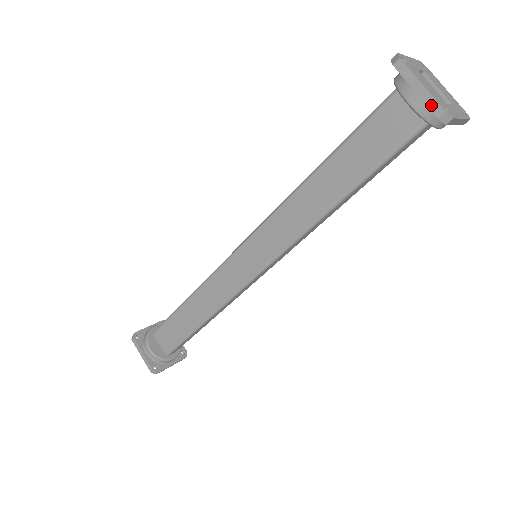
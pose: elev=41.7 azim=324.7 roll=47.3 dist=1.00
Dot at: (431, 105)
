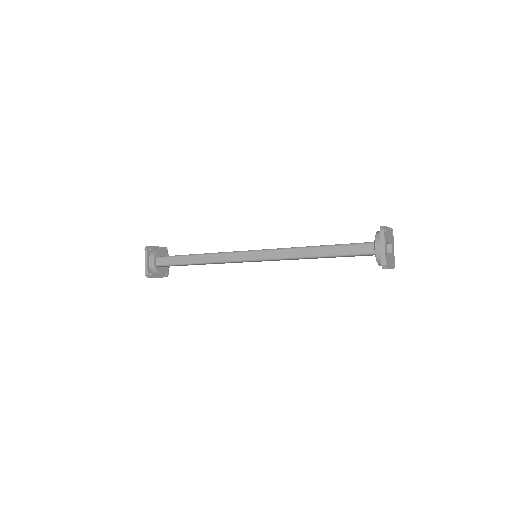
Dot at: occluded
